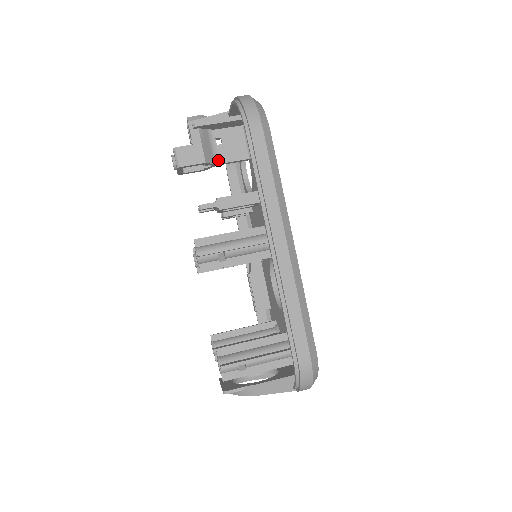
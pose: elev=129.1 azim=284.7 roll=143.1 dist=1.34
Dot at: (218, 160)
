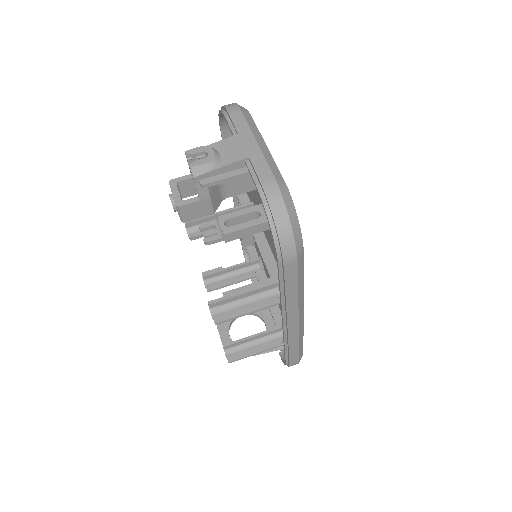
Dot at: (226, 195)
